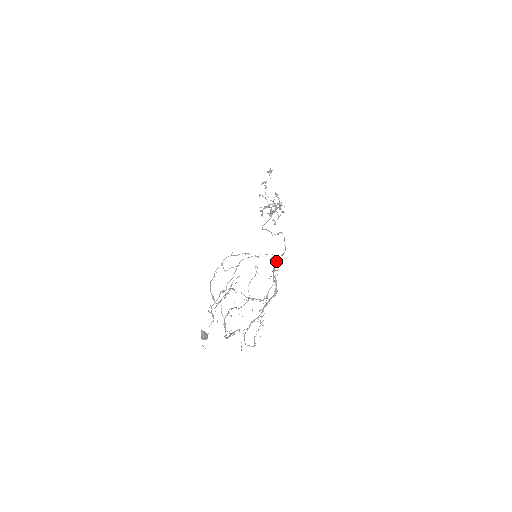
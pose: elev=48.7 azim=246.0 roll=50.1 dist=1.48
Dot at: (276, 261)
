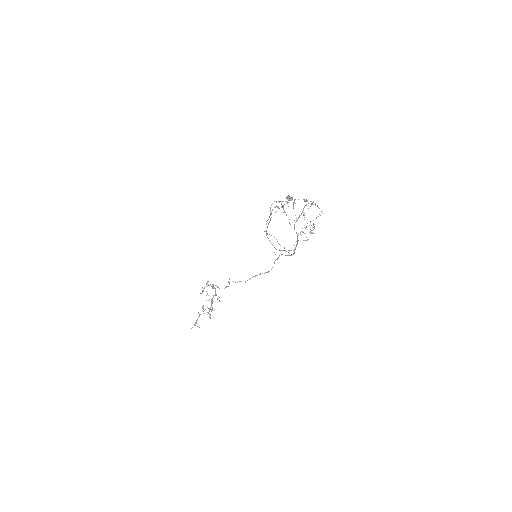
Dot at: (275, 260)
